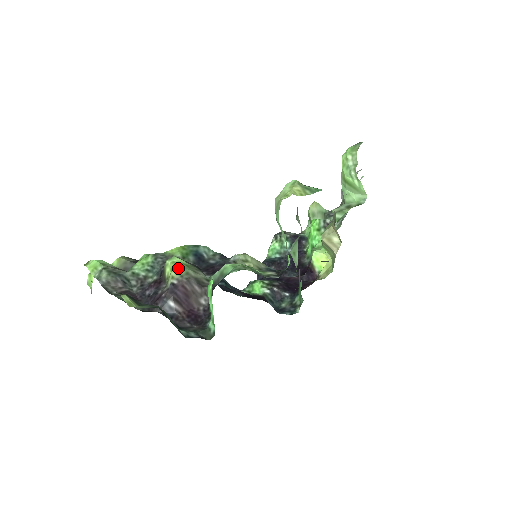
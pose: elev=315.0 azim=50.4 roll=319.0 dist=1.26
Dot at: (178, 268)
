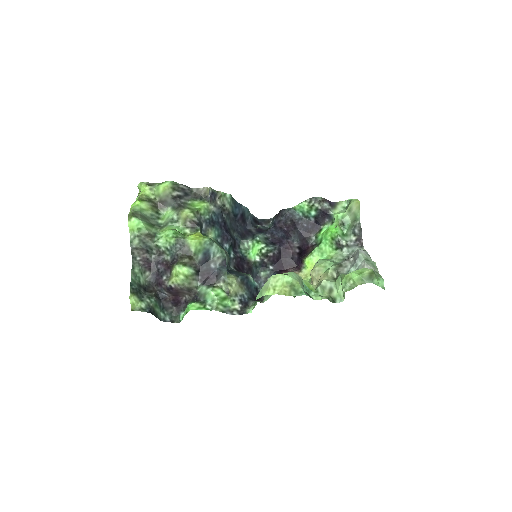
Dot at: (179, 279)
